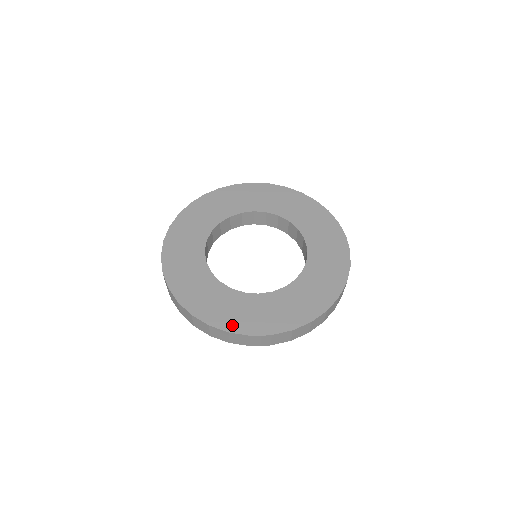
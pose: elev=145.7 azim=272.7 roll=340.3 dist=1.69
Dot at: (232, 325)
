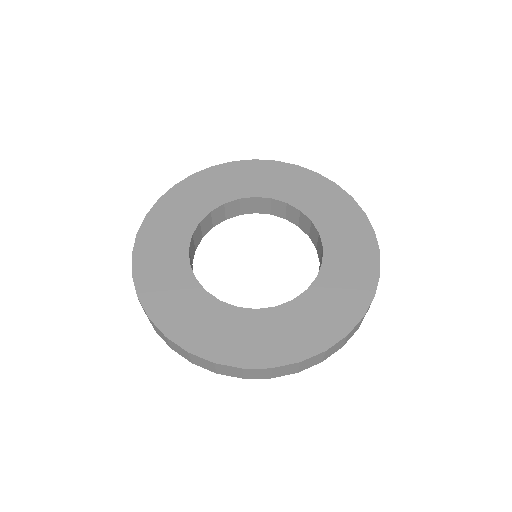
Dot at: (219, 353)
